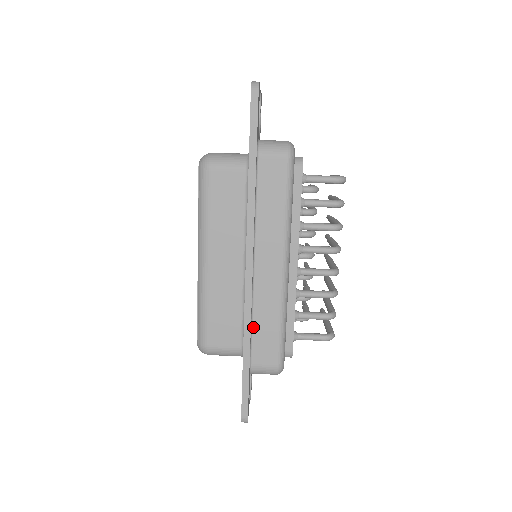
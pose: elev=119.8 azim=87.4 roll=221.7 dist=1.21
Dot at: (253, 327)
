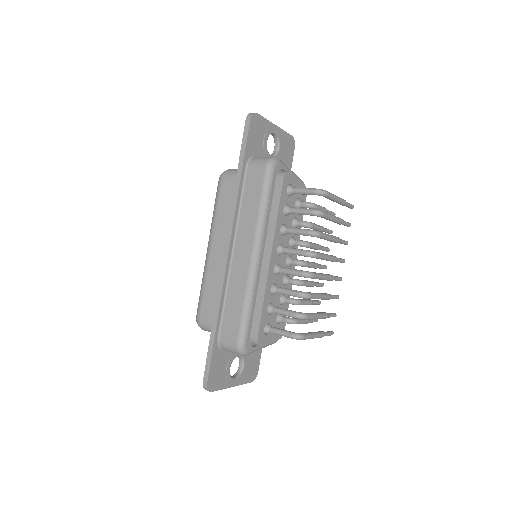
Dot at: (225, 304)
